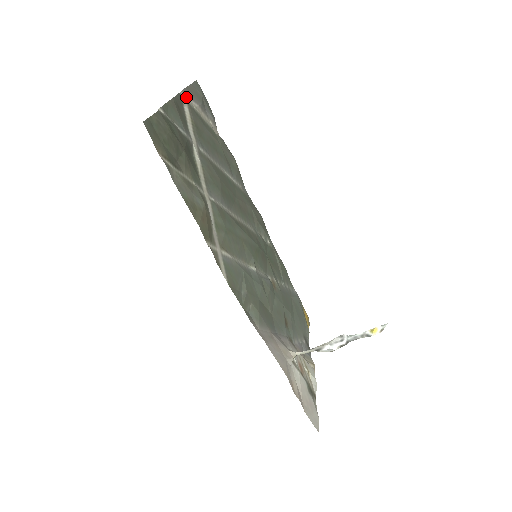
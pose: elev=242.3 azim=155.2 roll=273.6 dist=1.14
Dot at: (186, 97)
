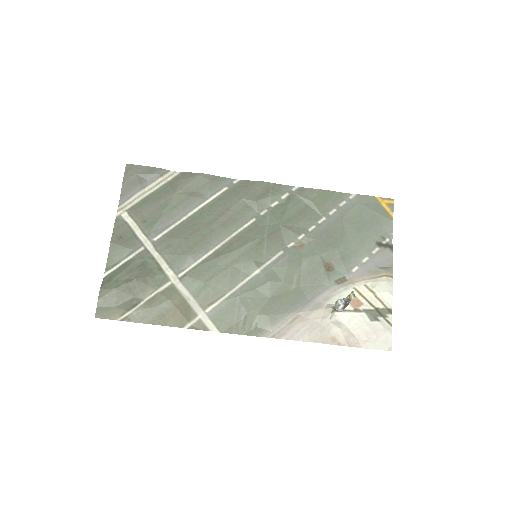
Dot at: (124, 206)
